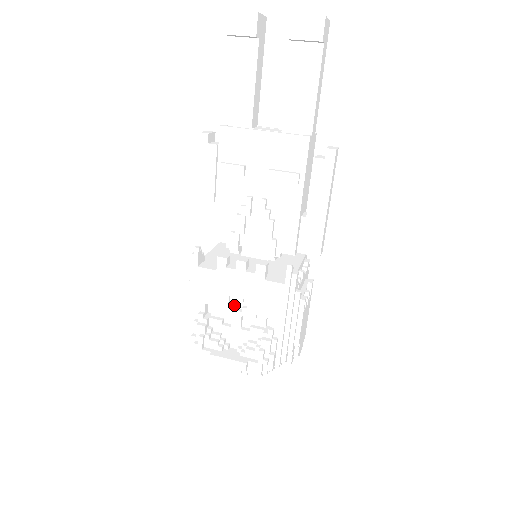
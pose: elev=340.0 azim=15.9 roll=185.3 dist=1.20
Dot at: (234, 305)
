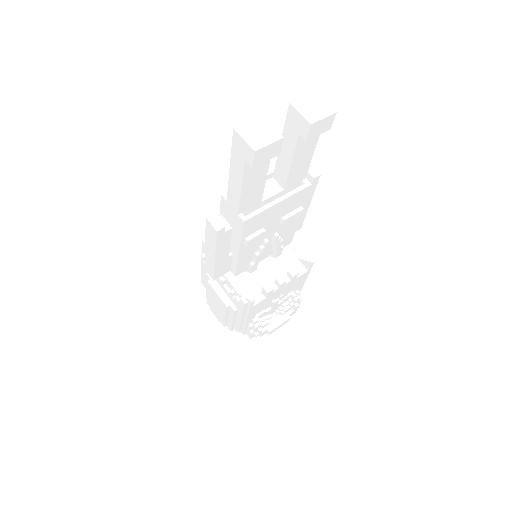
Dot at: occluded
